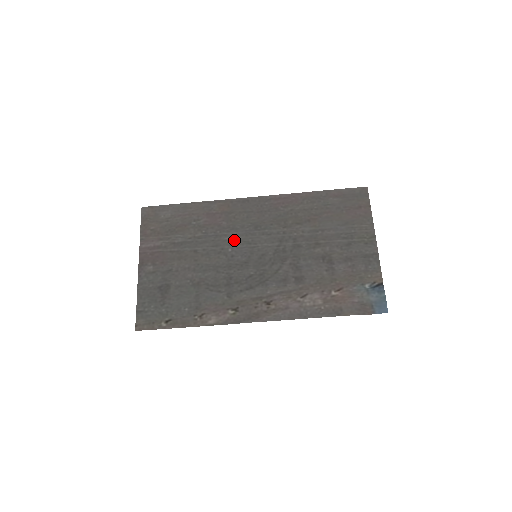
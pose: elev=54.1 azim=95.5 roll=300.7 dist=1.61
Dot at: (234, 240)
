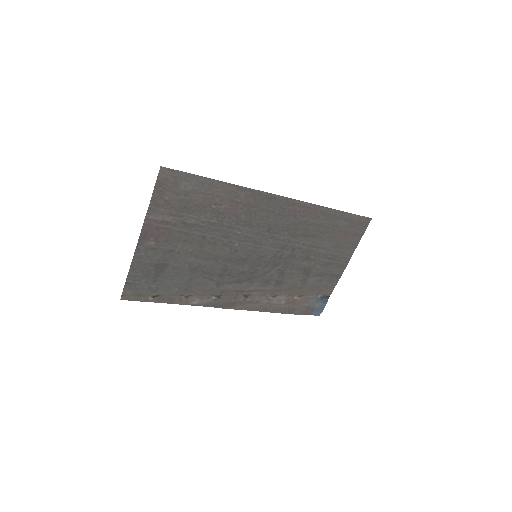
Dot at: (245, 236)
